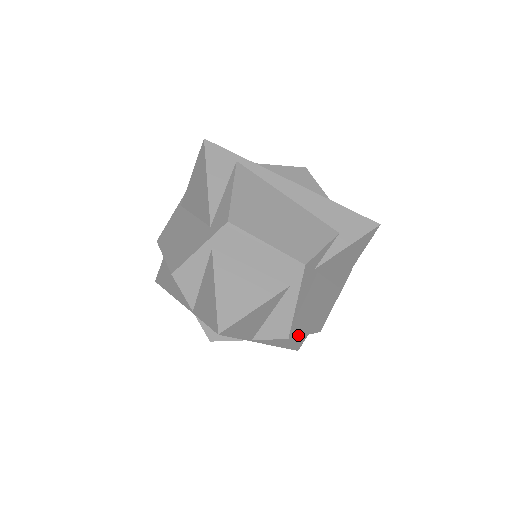
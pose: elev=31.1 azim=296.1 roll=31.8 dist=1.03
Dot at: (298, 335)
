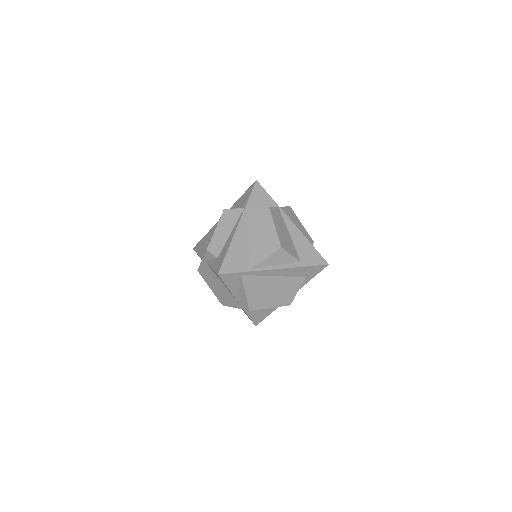
Dot at: occluded
